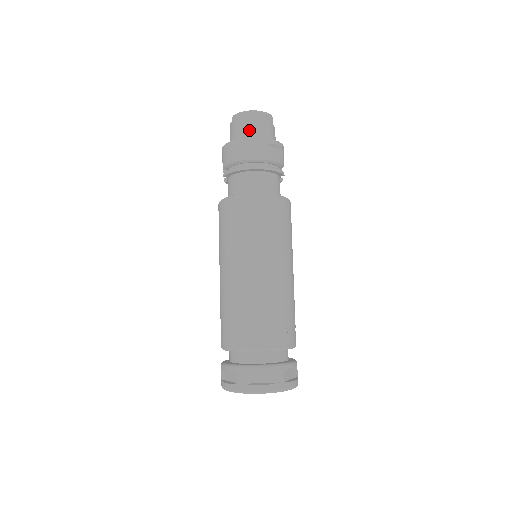
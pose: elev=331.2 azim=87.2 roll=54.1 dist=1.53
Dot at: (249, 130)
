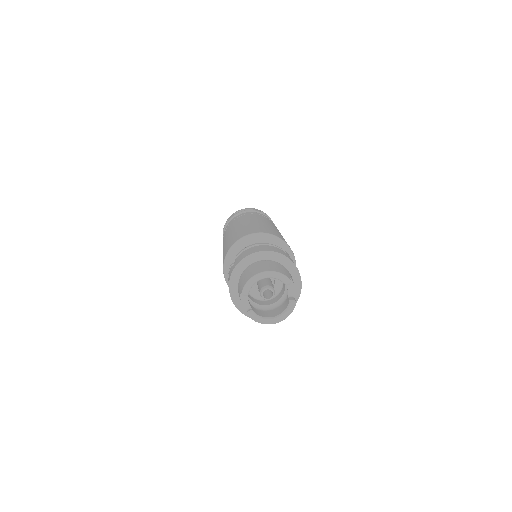
Dot at: occluded
